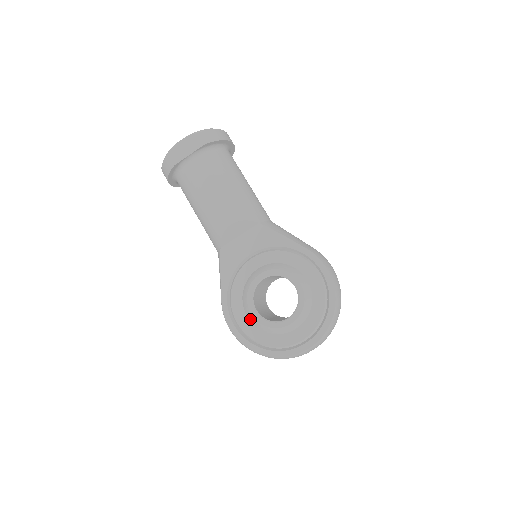
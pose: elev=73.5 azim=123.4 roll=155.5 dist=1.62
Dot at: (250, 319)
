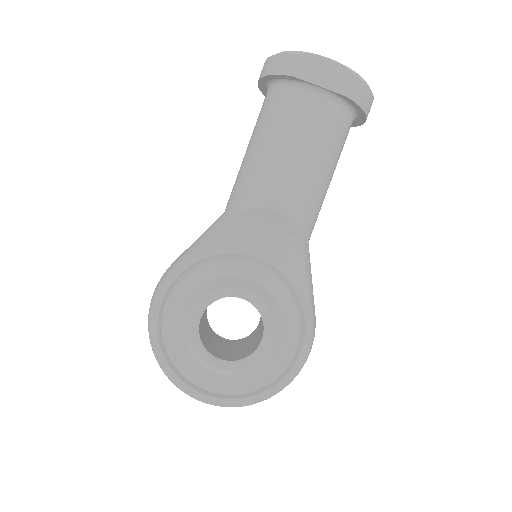
Dot at: (184, 317)
